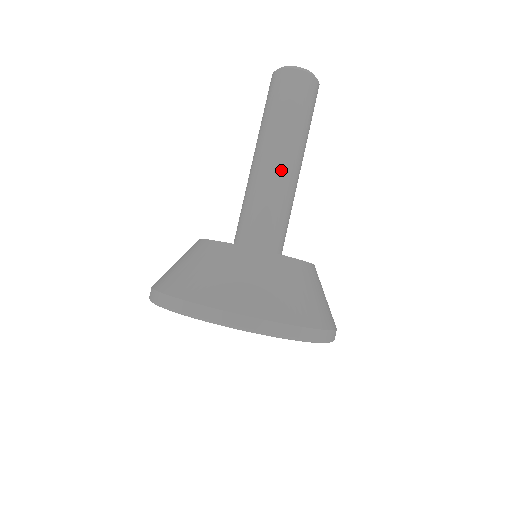
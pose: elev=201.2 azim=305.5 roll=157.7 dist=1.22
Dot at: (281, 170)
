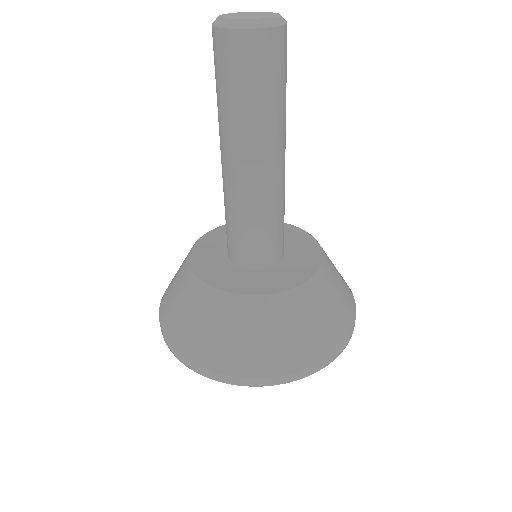
Dot at: (240, 179)
